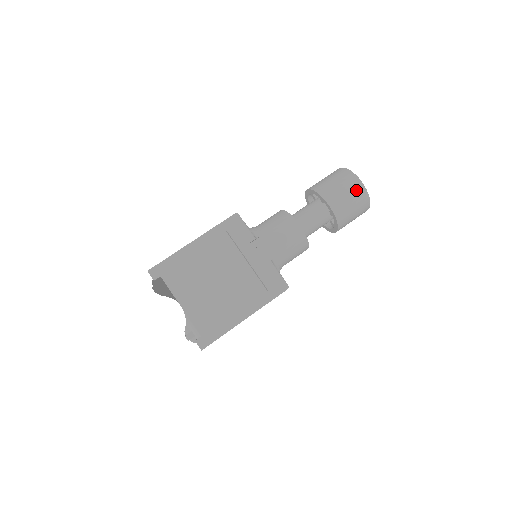
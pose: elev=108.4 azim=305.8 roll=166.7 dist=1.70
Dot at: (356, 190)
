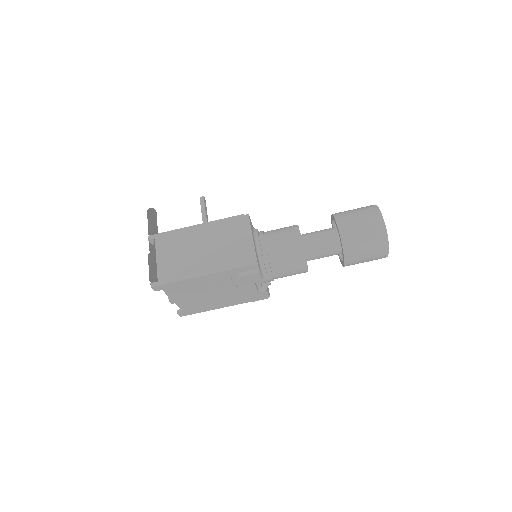
Dot at: (378, 258)
